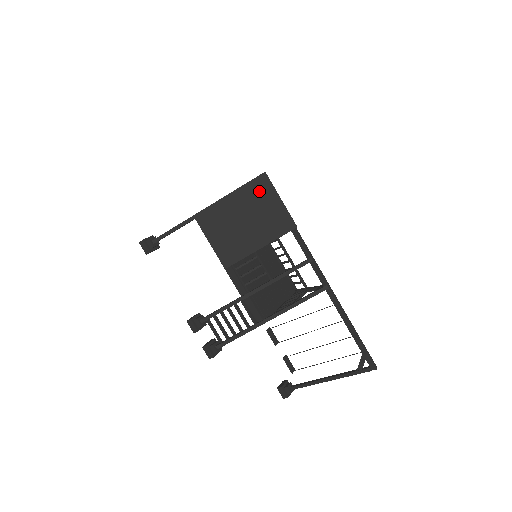
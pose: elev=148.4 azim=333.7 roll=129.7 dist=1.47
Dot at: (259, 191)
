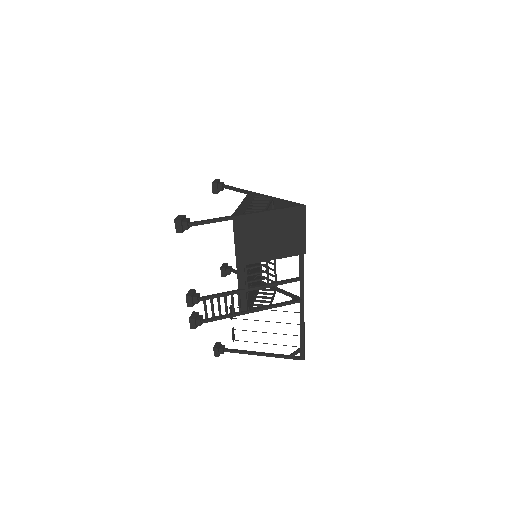
Dot at: (294, 218)
